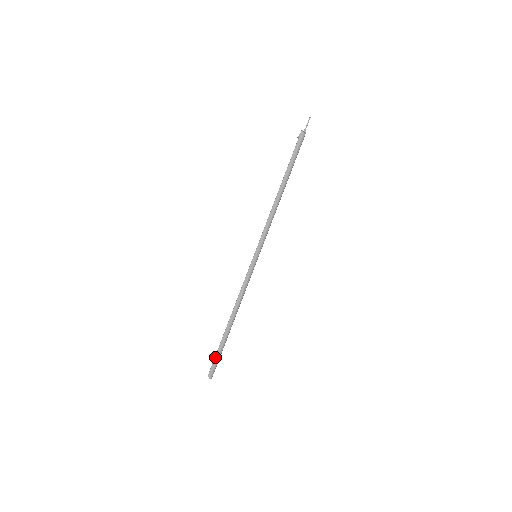
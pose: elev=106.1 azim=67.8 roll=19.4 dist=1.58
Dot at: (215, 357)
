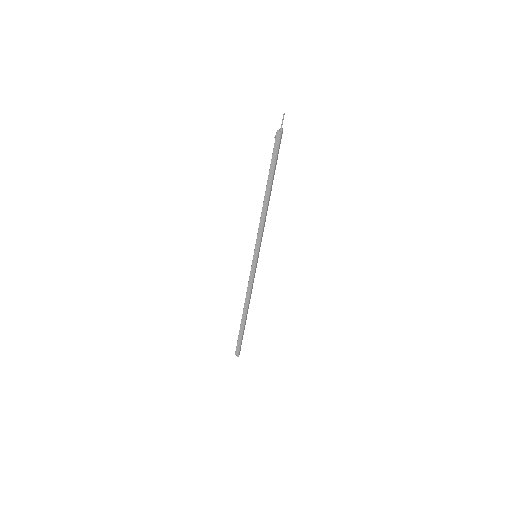
Dot at: (237, 340)
